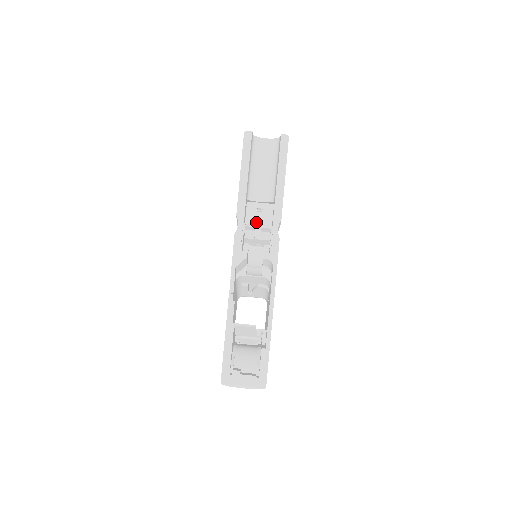
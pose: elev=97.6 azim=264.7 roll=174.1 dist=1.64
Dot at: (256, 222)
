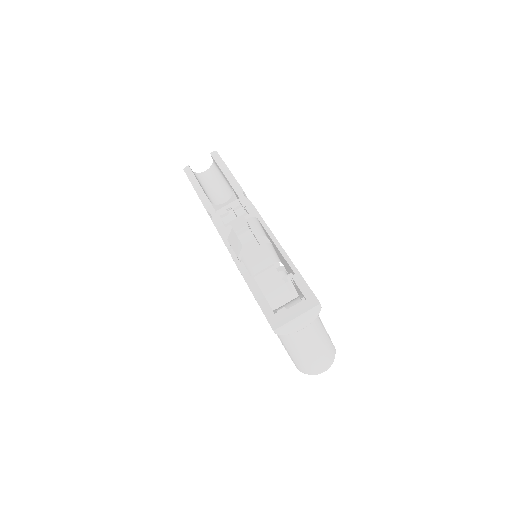
Dot at: occluded
